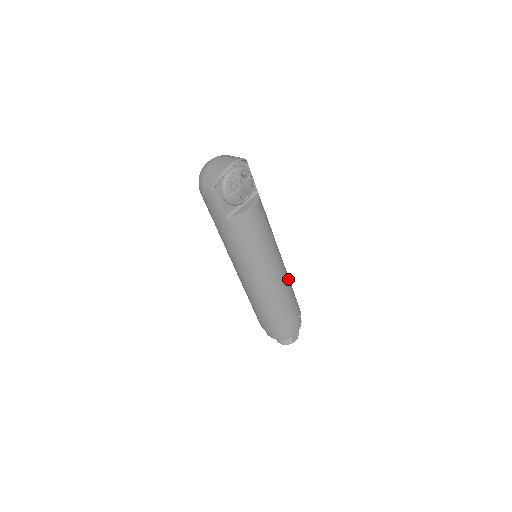
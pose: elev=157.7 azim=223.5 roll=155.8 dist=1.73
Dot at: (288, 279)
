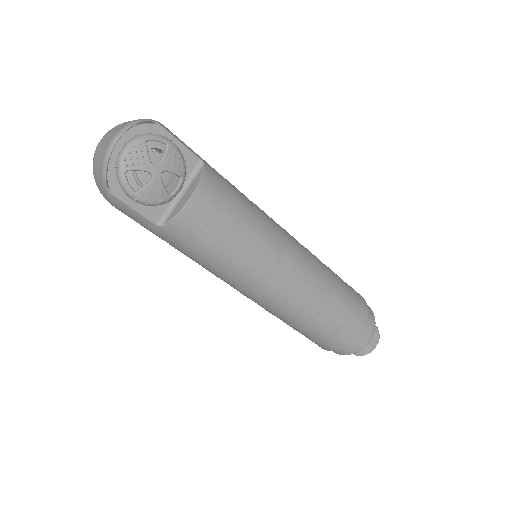
Dot at: (323, 272)
